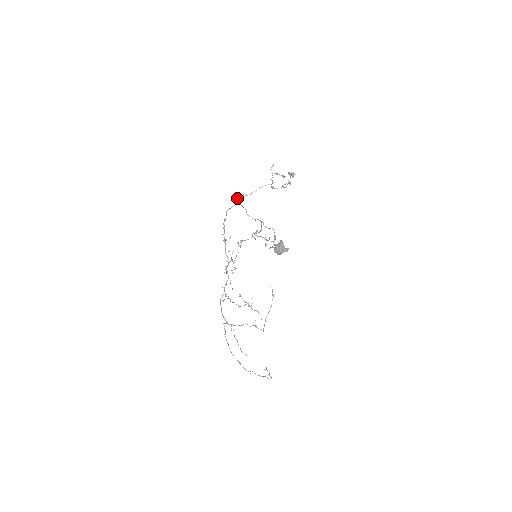
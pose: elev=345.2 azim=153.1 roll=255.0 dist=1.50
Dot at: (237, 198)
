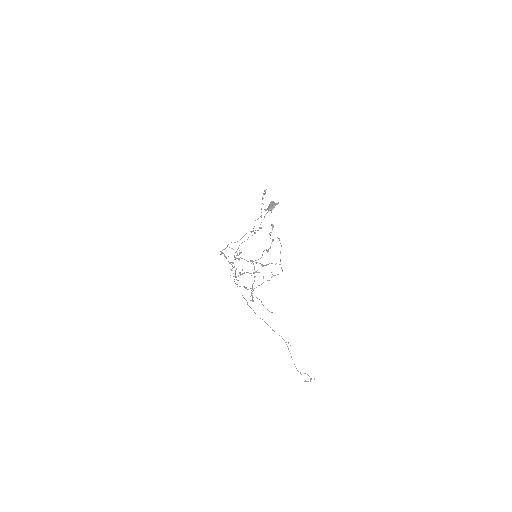
Dot at: (227, 246)
